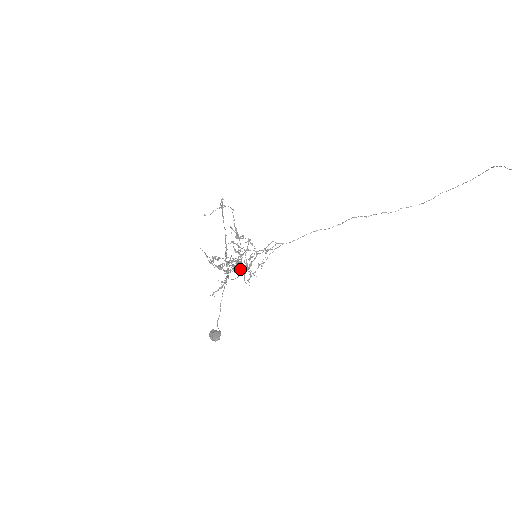
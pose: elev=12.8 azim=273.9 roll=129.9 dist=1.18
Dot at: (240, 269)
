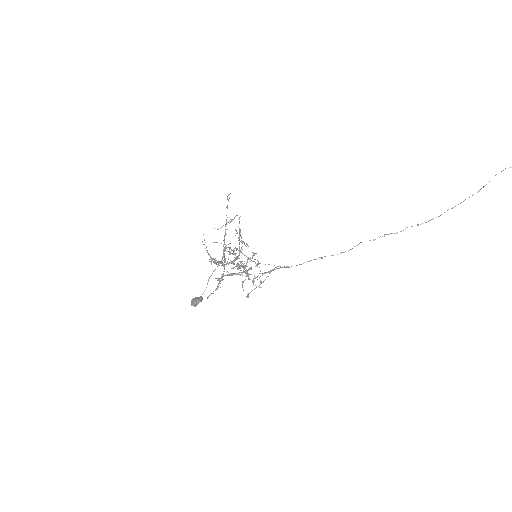
Dot at: (238, 267)
